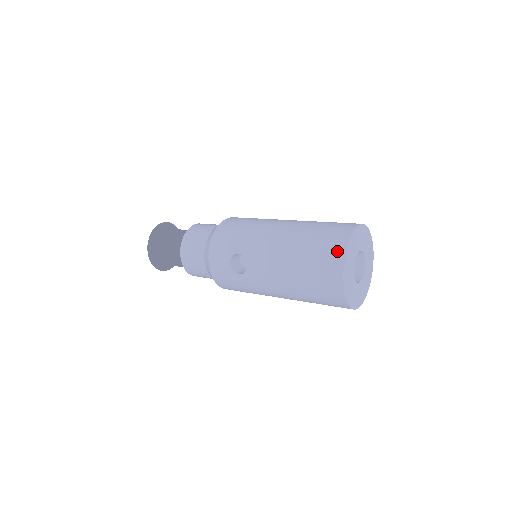
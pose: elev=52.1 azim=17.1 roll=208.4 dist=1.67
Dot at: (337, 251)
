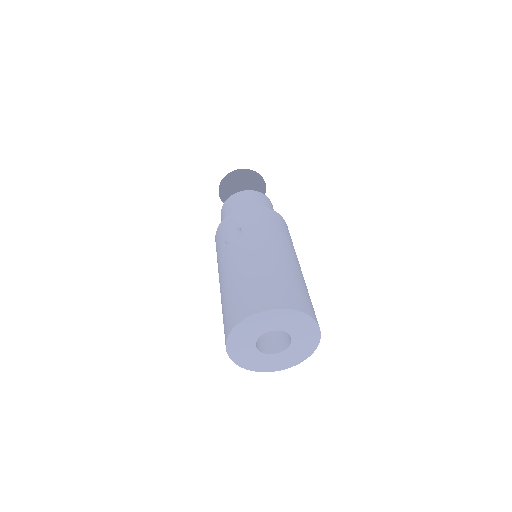
Dot at: (269, 302)
